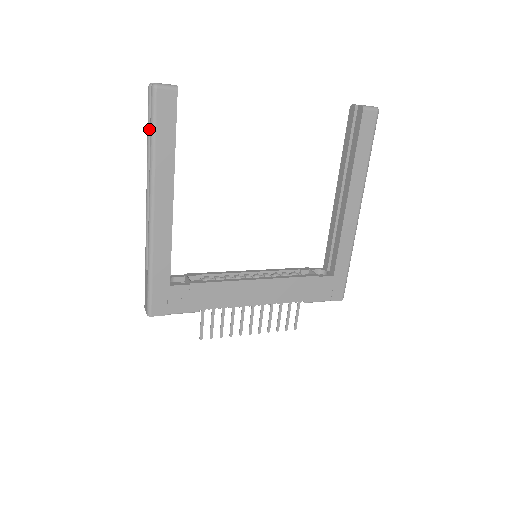
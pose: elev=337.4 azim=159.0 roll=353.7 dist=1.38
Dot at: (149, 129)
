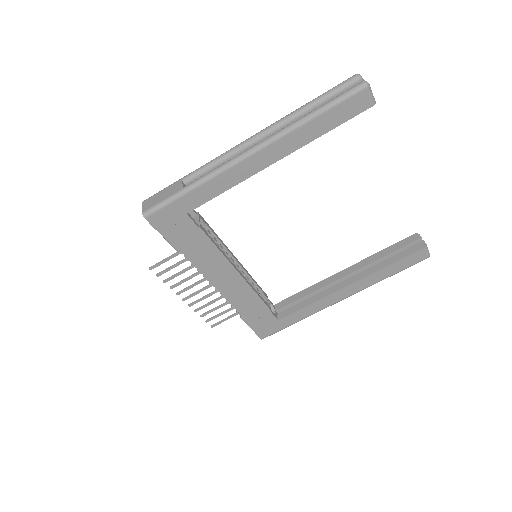
Dot at: (319, 100)
